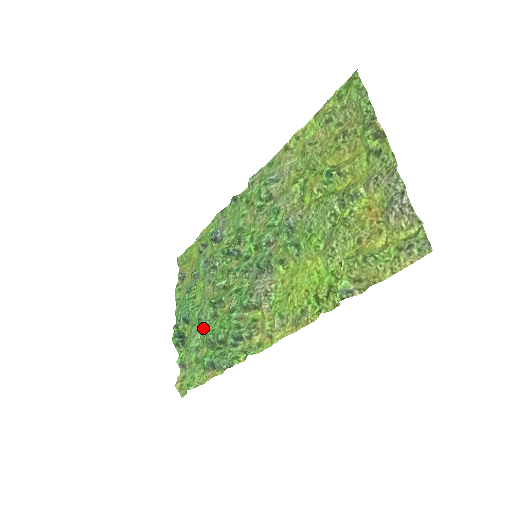
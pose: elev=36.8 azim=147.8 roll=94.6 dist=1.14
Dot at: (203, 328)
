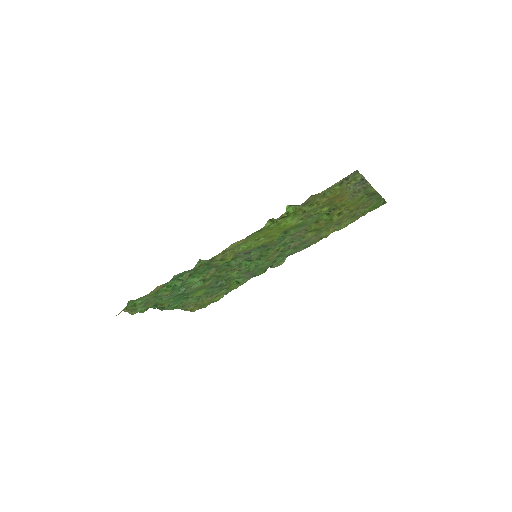
Dot at: (181, 287)
